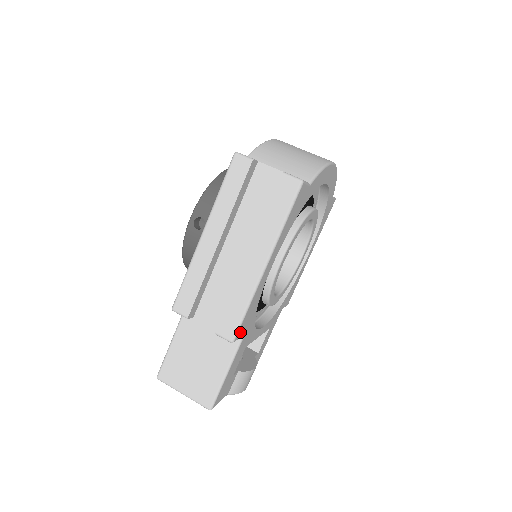
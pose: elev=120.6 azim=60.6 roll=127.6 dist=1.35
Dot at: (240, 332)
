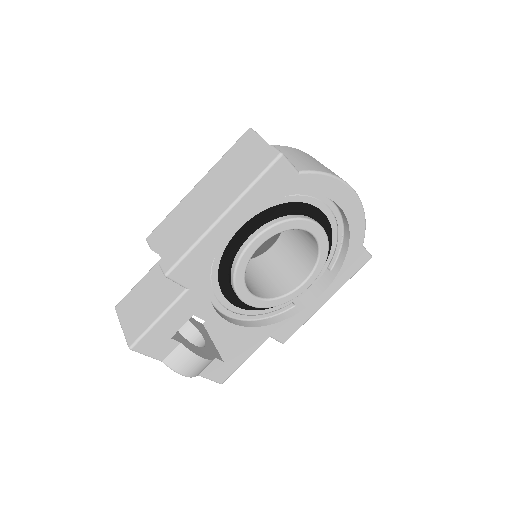
Dot at: (179, 274)
